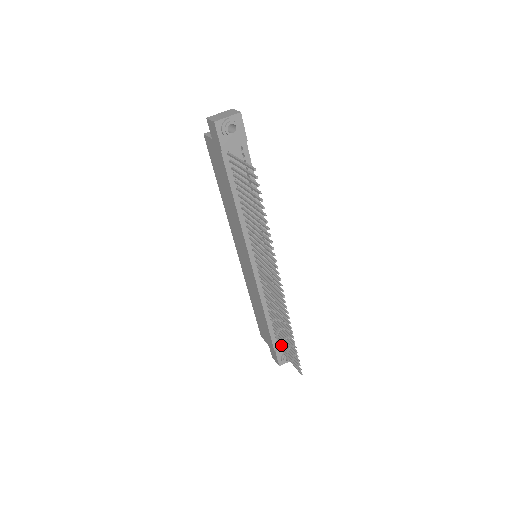
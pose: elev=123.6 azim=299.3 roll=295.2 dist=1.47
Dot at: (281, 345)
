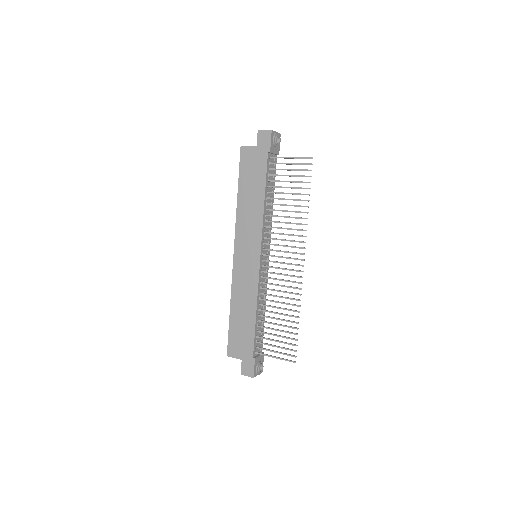
Dot at: (263, 348)
